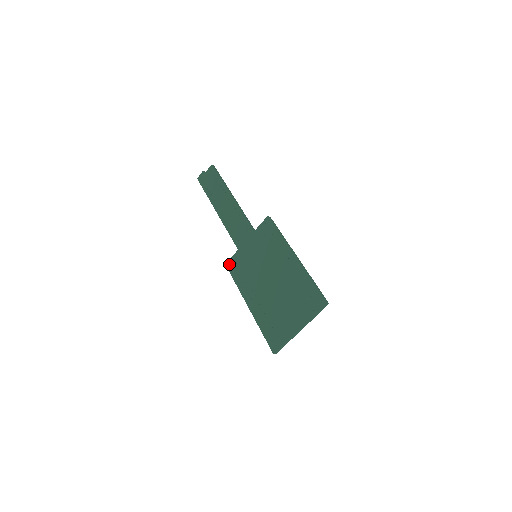
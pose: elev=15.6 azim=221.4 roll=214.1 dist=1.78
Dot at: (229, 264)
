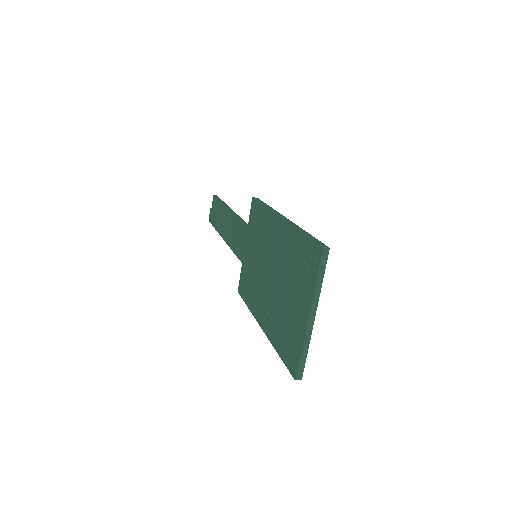
Dot at: (239, 288)
